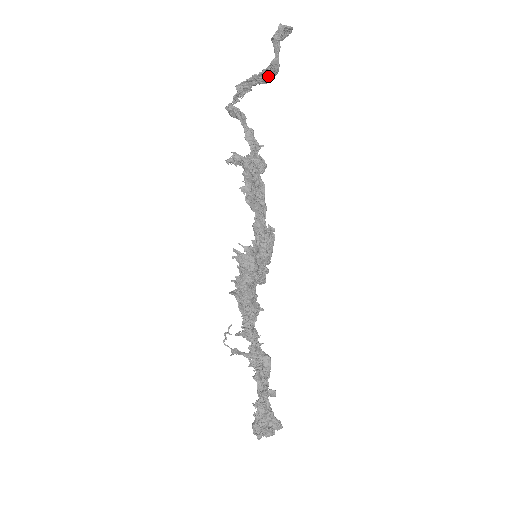
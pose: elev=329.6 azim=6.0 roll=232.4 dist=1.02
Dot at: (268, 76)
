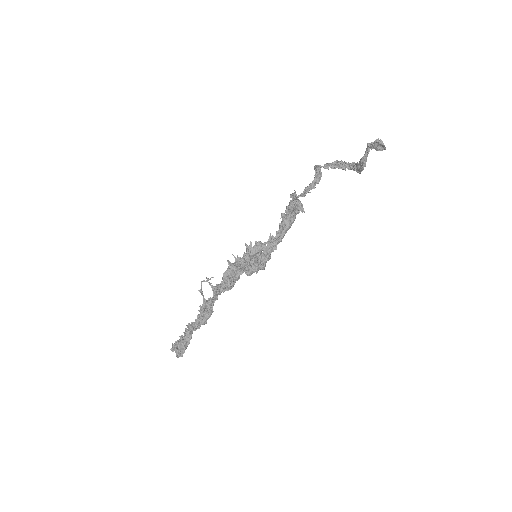
Dot at: (359, 168)
